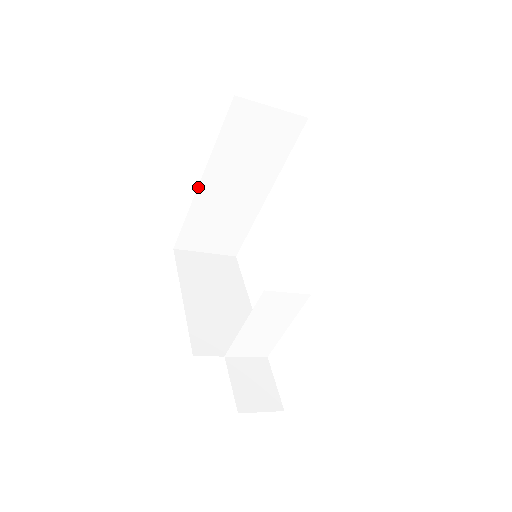
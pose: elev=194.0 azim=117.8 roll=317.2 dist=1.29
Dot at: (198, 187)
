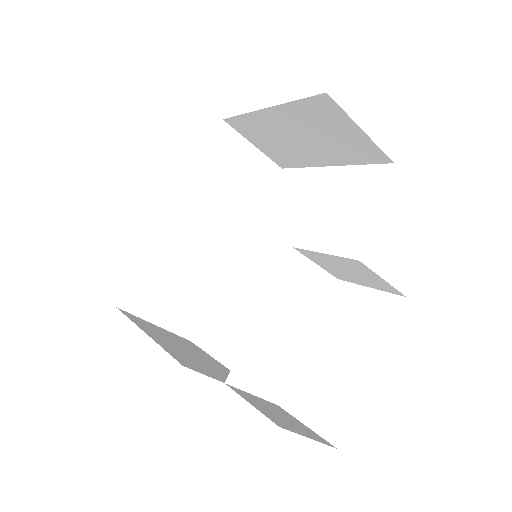
Dot at: (167, 217)
